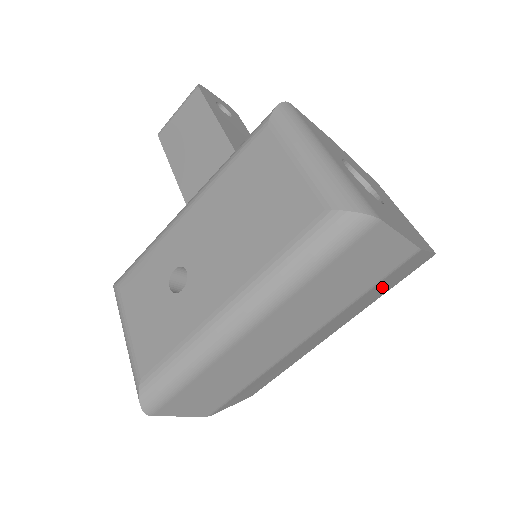
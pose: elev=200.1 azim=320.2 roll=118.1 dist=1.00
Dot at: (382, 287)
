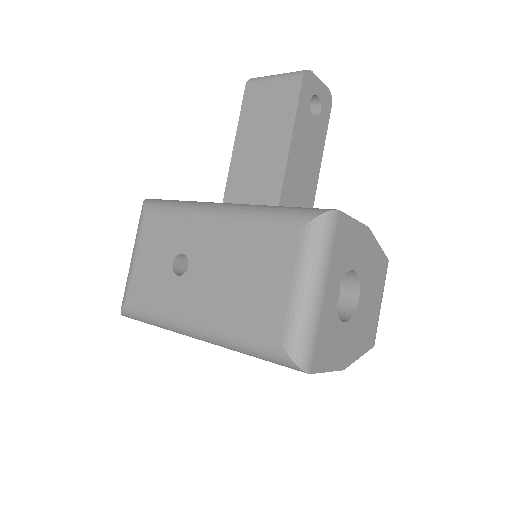
Dot at: occluded
